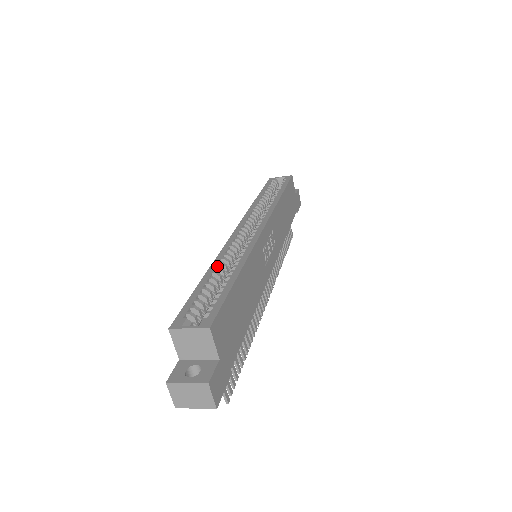
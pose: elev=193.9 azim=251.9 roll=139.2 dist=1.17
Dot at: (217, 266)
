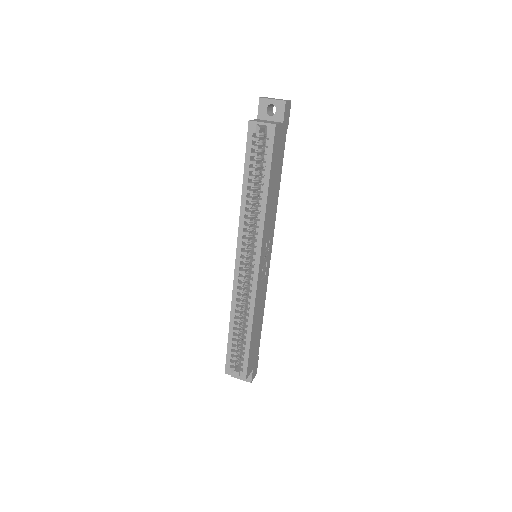
Dot at: (234, 317)
